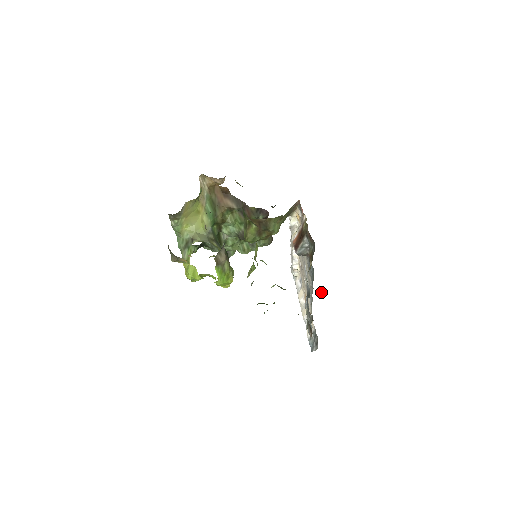
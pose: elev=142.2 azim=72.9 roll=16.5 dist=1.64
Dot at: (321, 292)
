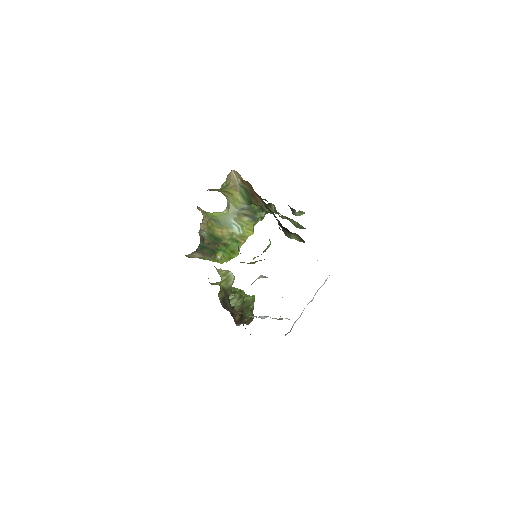
Dot at: occluded
